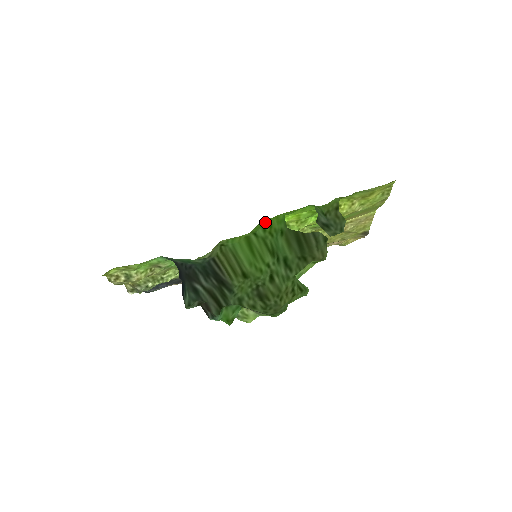
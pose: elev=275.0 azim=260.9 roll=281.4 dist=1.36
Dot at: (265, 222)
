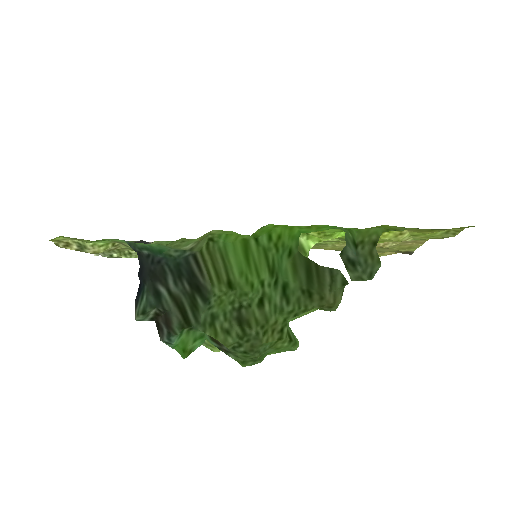
Dot at: (274, 228)
